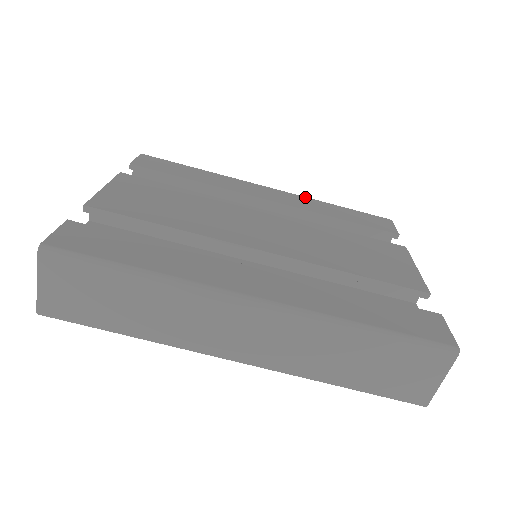
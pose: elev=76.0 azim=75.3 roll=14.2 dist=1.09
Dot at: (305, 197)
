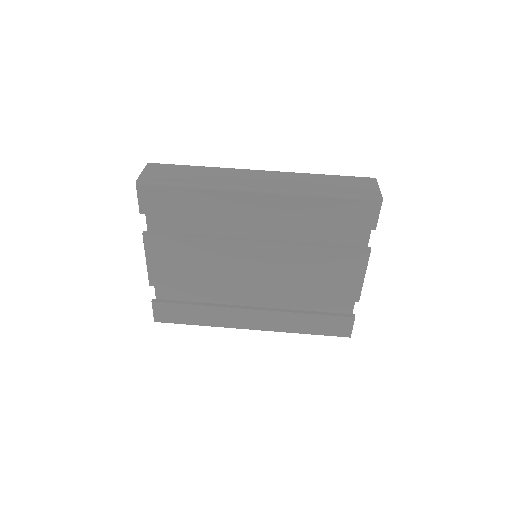
Dot at: occluded
